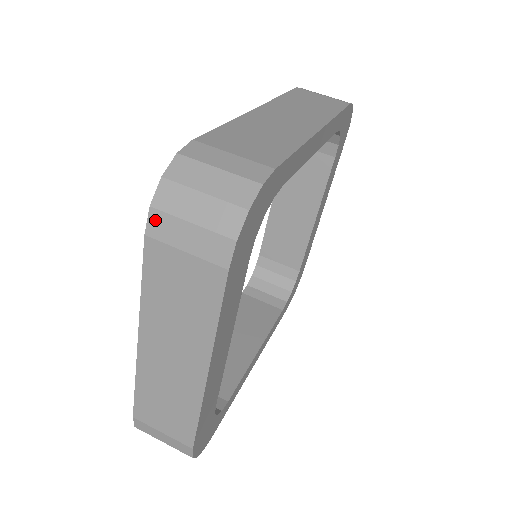
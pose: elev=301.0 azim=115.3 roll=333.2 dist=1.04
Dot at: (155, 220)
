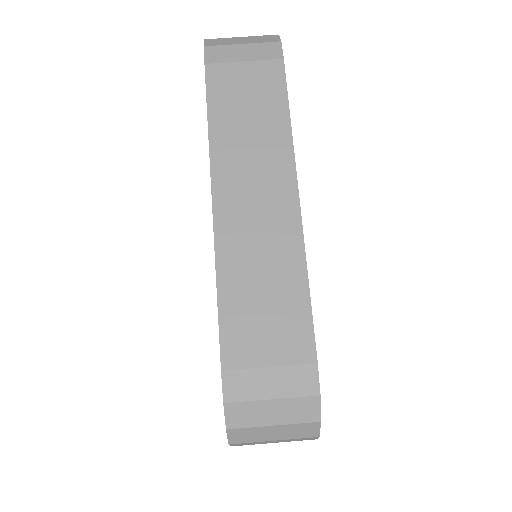
Dot at: (237, 445)
